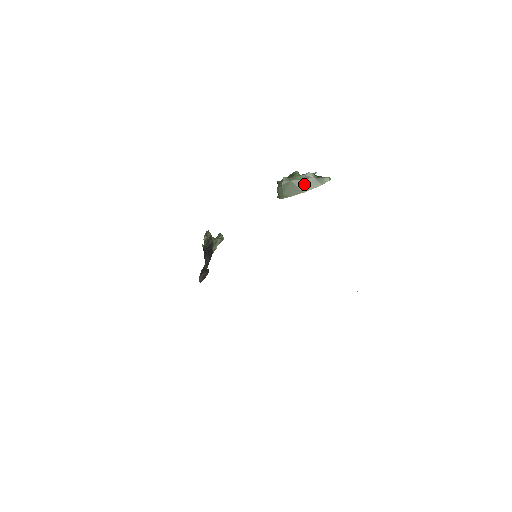
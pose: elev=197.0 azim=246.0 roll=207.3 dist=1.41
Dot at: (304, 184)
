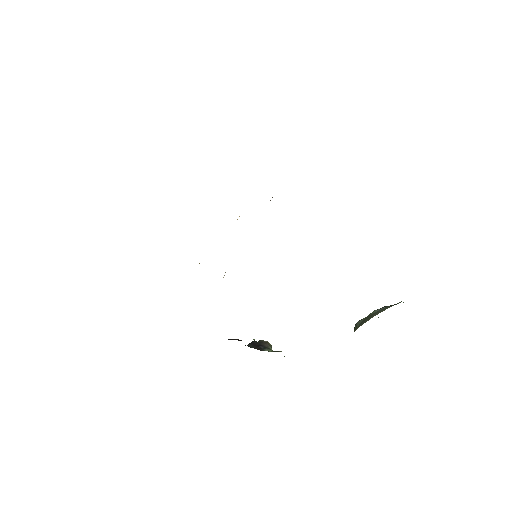
Dot at: (377, 313)
